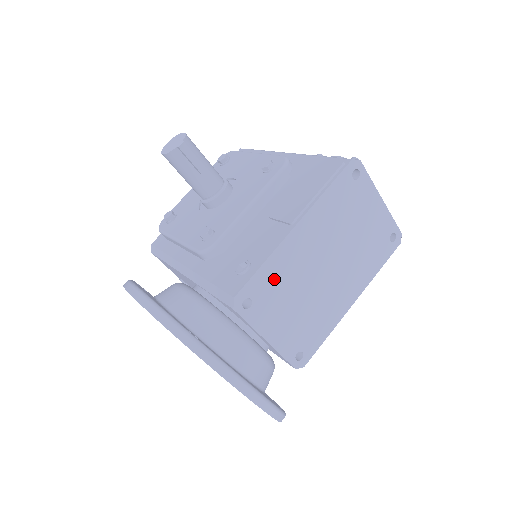
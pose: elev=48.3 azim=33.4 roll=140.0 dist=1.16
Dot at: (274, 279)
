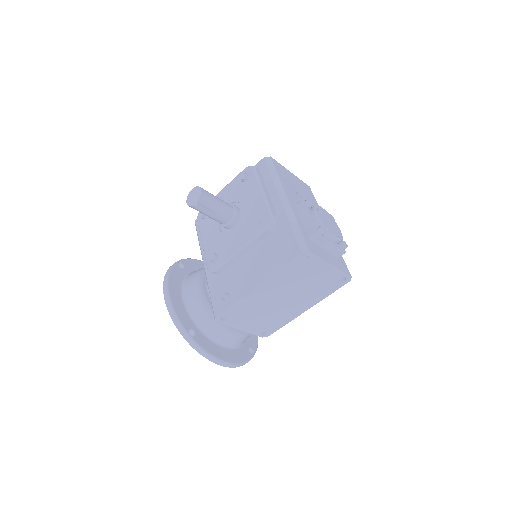
Dot at: (242, 308)
